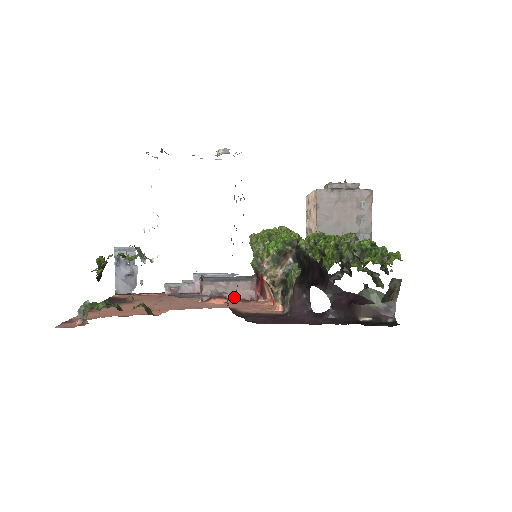
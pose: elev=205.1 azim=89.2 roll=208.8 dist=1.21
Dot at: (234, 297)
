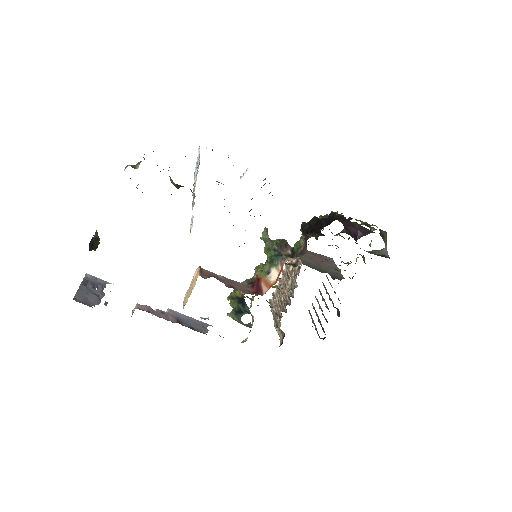
Dot at: (231, 287)
